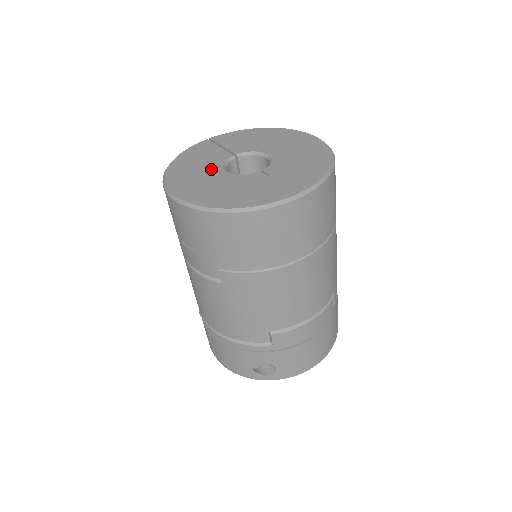
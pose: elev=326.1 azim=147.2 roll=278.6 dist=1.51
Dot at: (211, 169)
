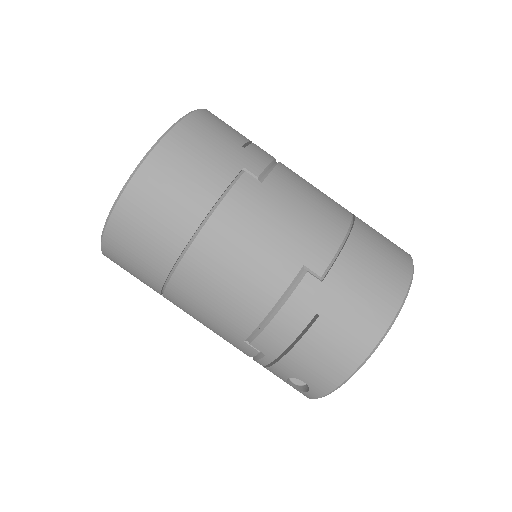
Dot at: occluded
